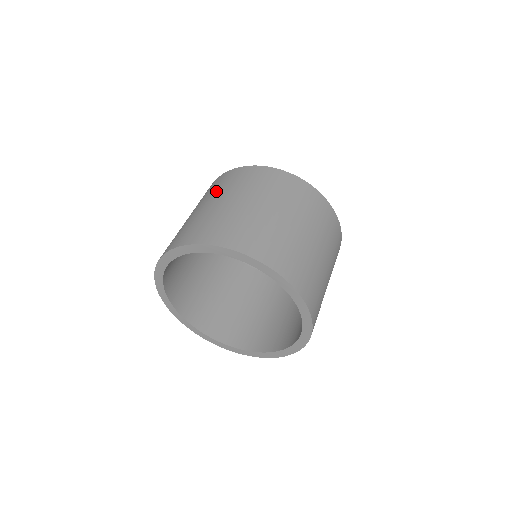
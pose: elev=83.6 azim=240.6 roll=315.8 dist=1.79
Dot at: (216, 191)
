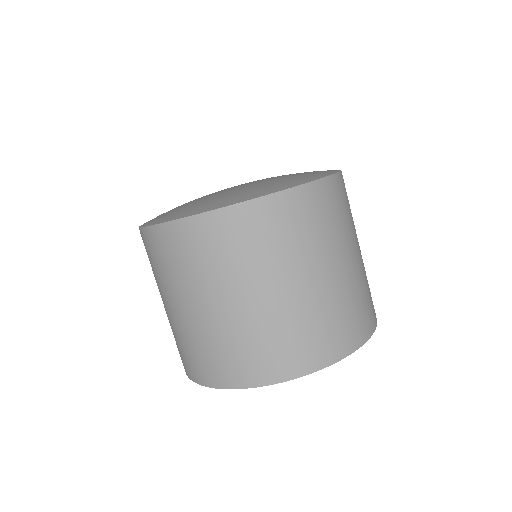
Dot at: (162, 279)
